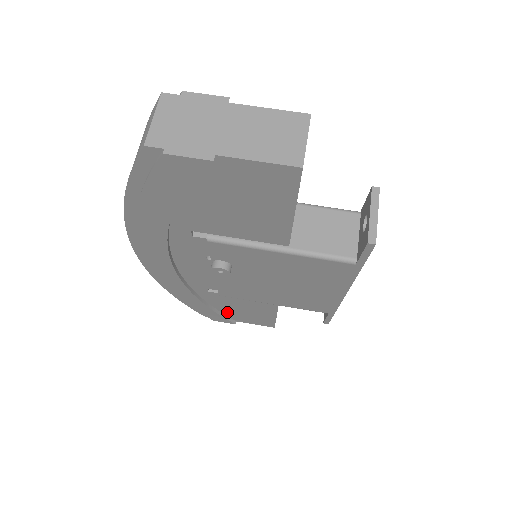
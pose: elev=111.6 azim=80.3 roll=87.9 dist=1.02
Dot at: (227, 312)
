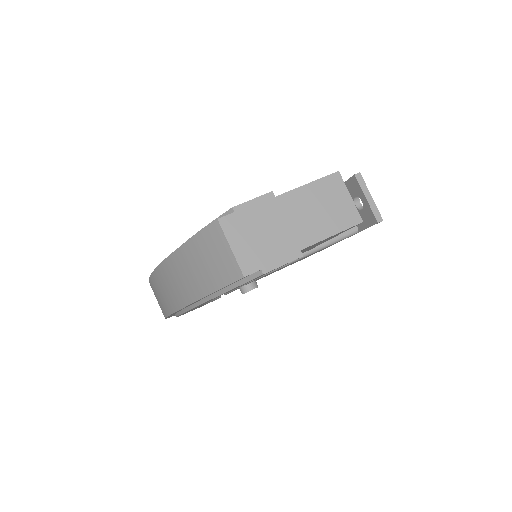
Dot at: occluded
